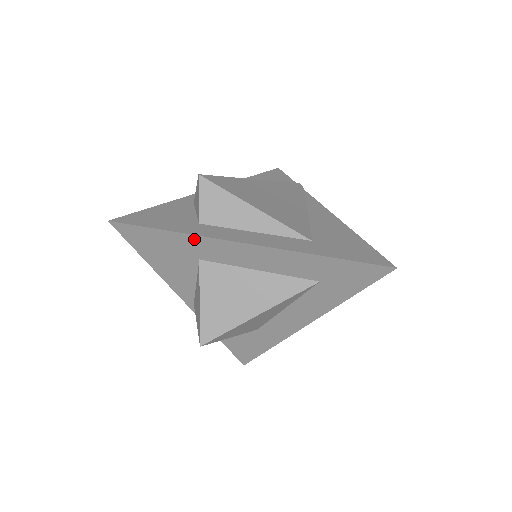
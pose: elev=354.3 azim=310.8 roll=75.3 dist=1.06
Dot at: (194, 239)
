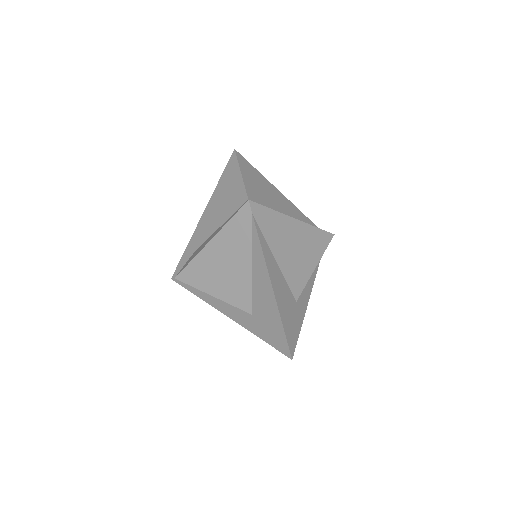
Dot at: occluded
